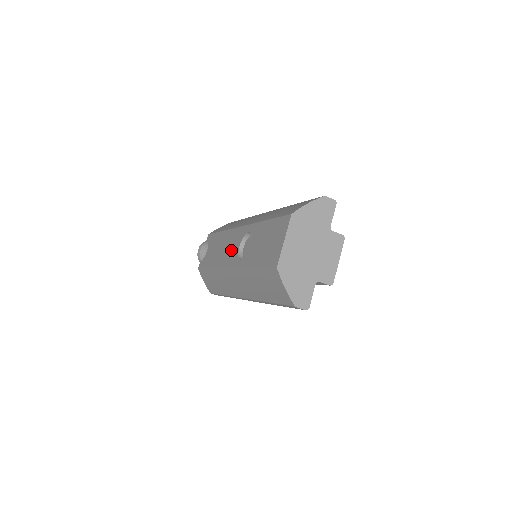
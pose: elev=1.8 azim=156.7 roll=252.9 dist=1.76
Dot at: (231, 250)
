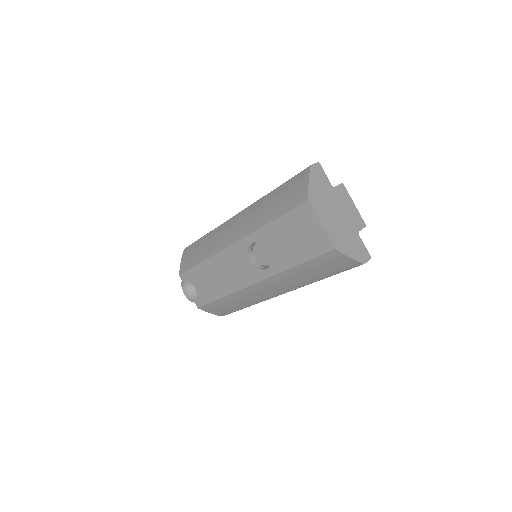
Dot at: (240, 269)
